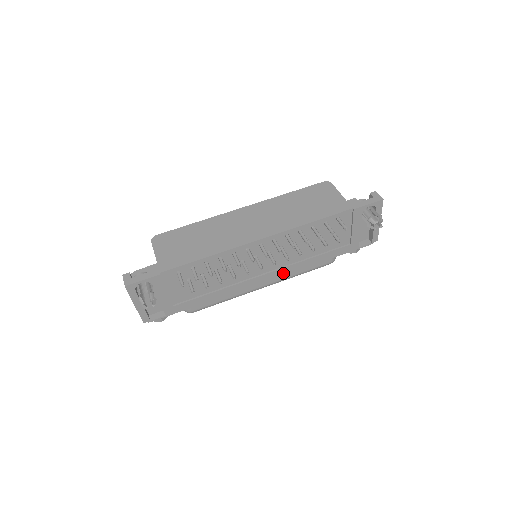
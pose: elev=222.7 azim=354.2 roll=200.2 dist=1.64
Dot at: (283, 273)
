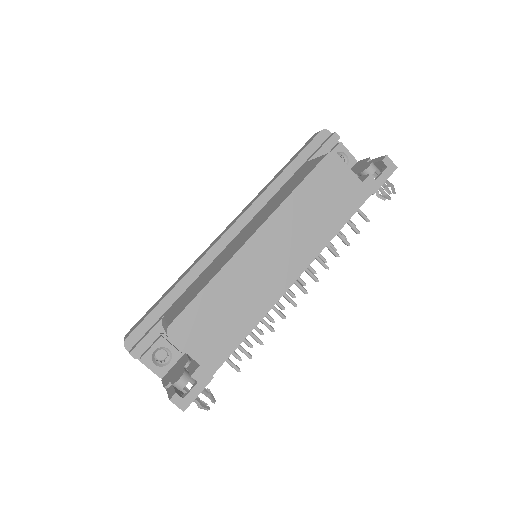
Dot at: occluded
